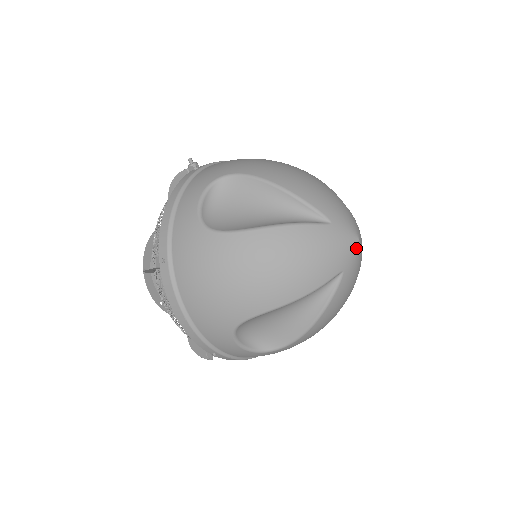
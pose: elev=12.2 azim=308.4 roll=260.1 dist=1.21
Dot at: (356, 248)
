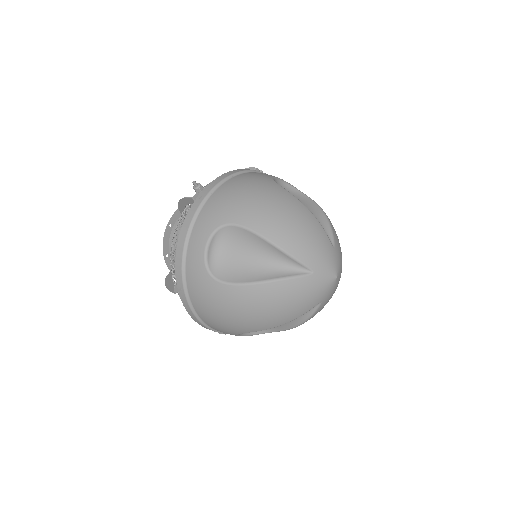
Dot at: (334, 284)
